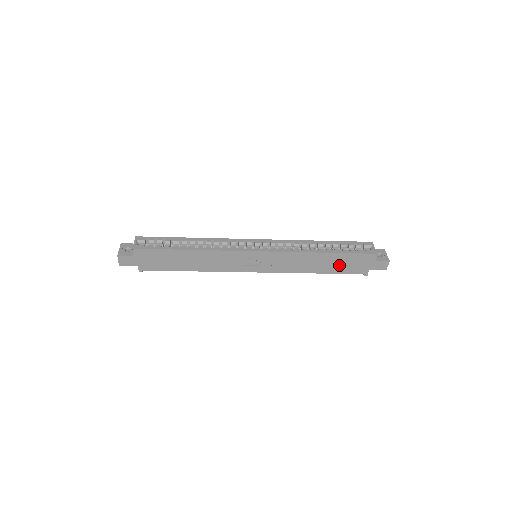
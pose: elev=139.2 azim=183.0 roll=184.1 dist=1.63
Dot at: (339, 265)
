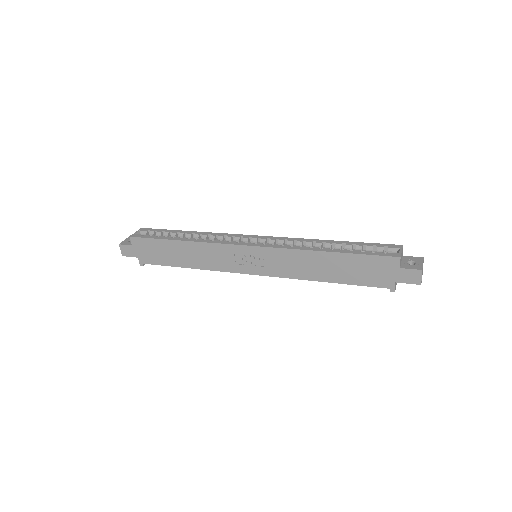
Dot at: (351, 272)
